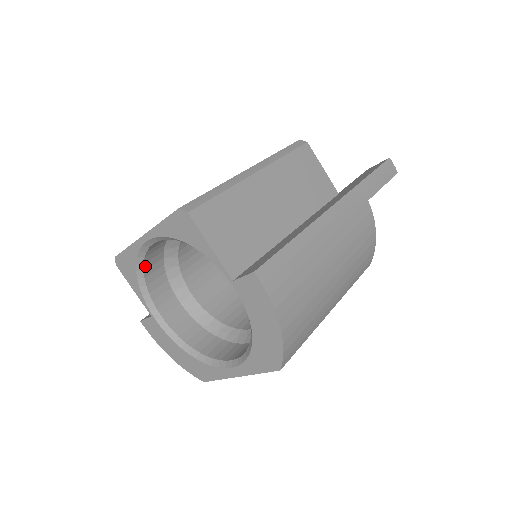
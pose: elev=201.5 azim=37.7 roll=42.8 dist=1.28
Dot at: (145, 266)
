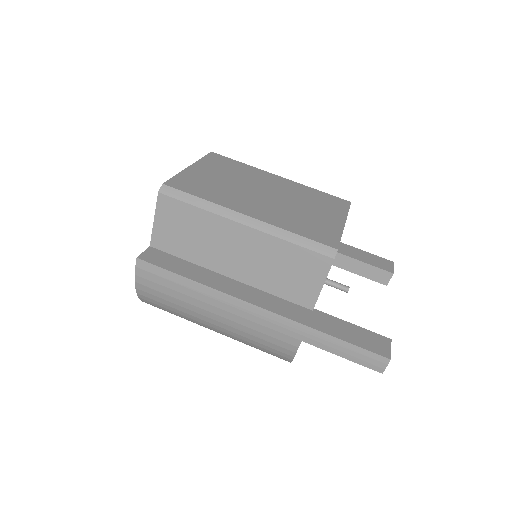
Dot at: occluded
